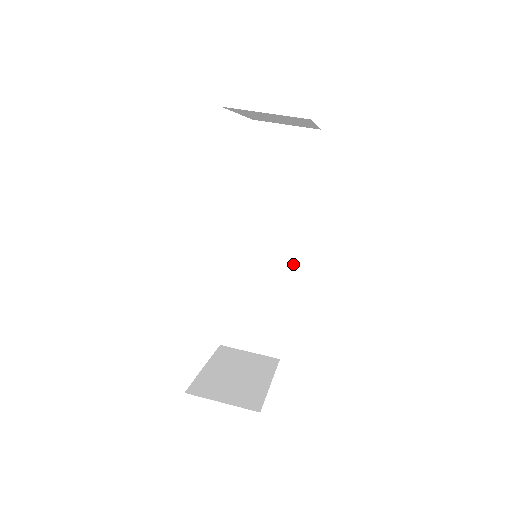
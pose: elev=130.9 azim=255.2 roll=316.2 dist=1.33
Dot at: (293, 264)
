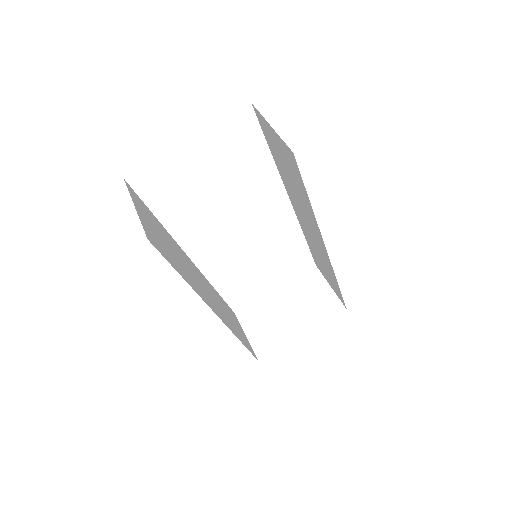
Dot at: (327, 256)
